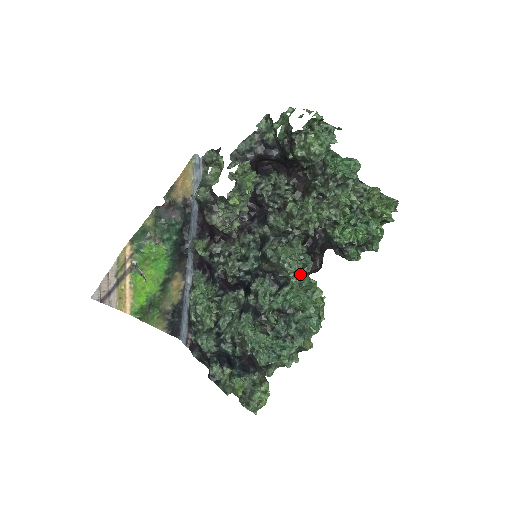
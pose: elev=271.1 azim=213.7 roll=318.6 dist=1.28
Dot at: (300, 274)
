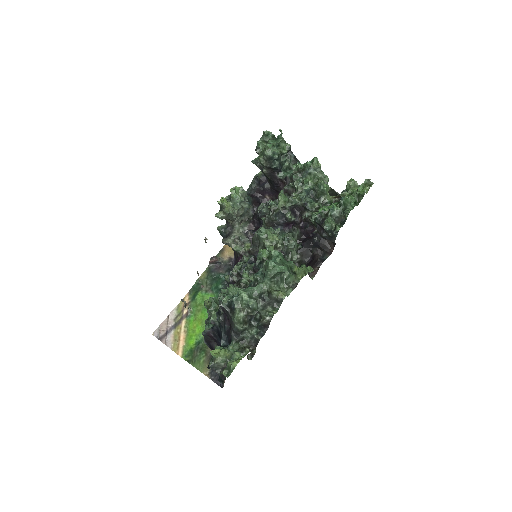
Dot at: (284, 251)
